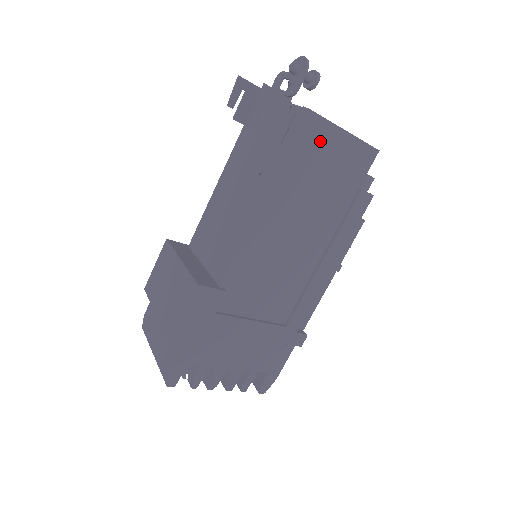
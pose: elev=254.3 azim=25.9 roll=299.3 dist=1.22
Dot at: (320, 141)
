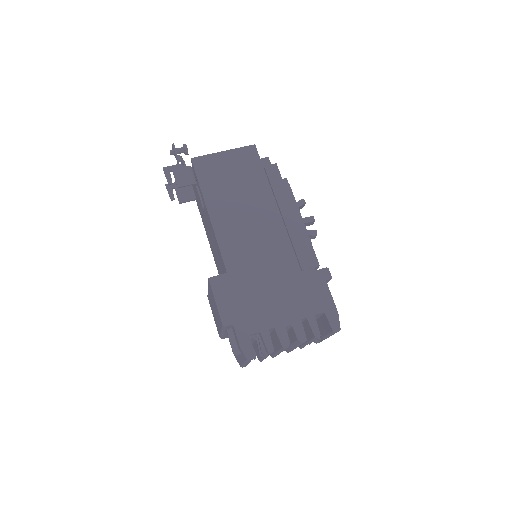
Dot at: (213, 165)
